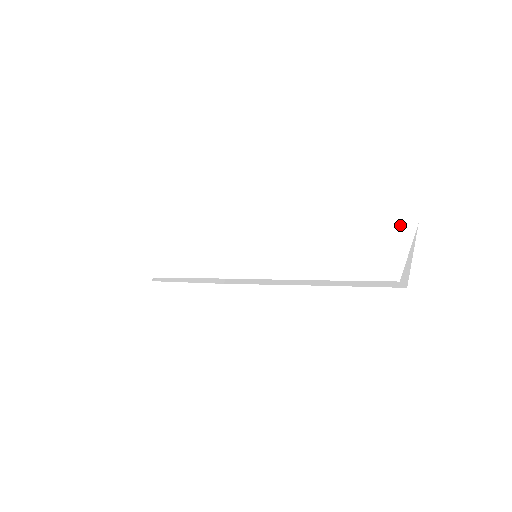
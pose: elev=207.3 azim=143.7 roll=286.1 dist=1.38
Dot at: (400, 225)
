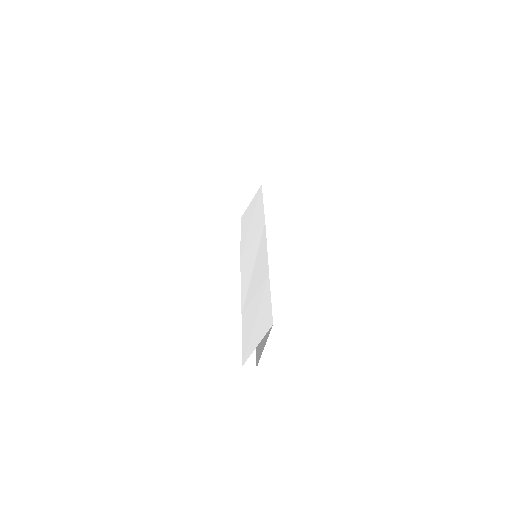
Dot at: (271, 315)
